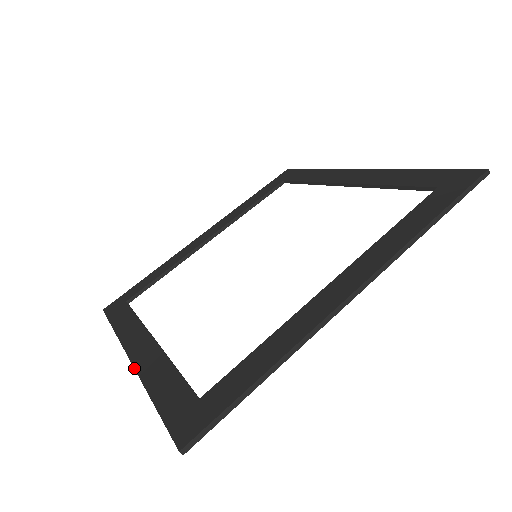
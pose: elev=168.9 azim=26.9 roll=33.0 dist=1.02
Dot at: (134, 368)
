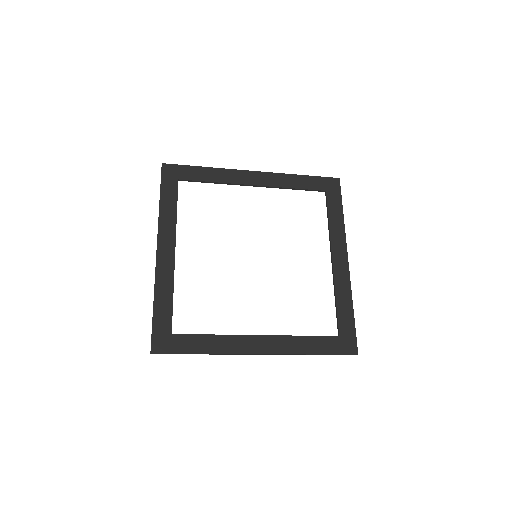
Dot at: (156, 267)
